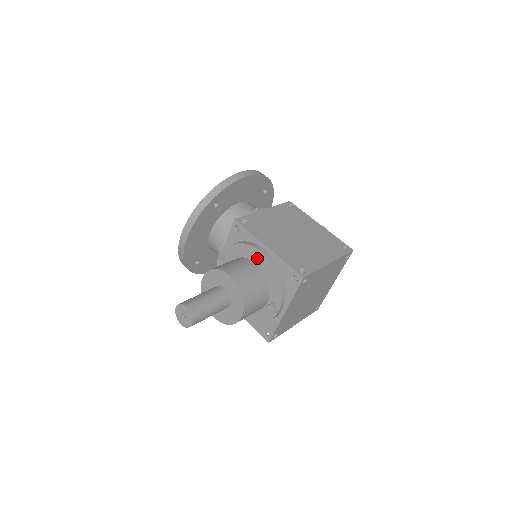
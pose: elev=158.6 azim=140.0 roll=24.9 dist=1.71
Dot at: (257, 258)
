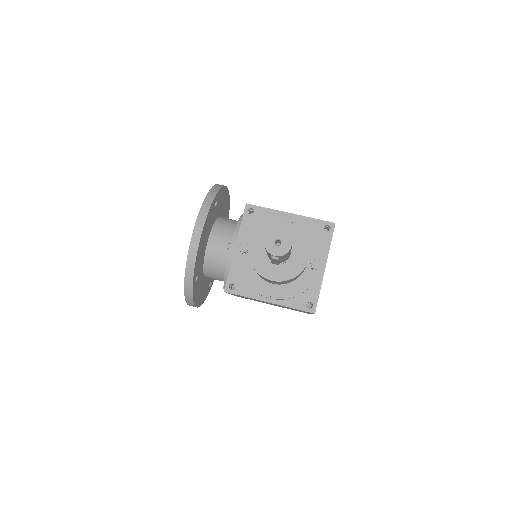
Dot at: (289, 219)
